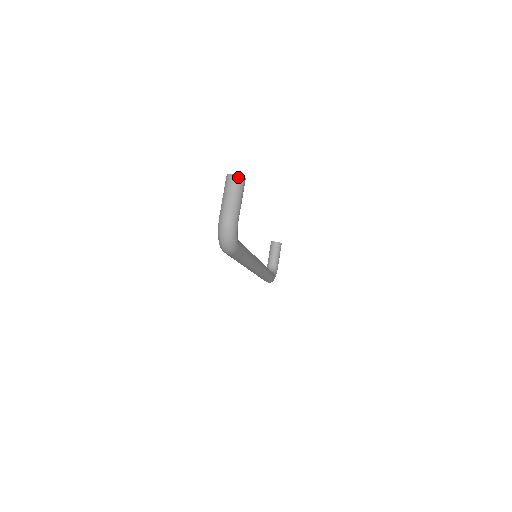
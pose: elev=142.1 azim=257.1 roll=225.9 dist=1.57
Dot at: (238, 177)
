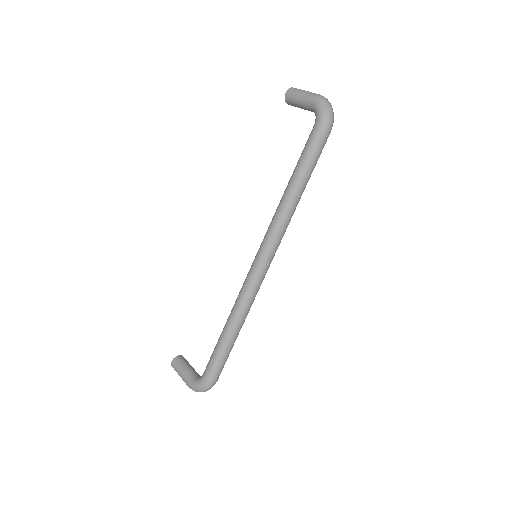
Dot at: occluded
